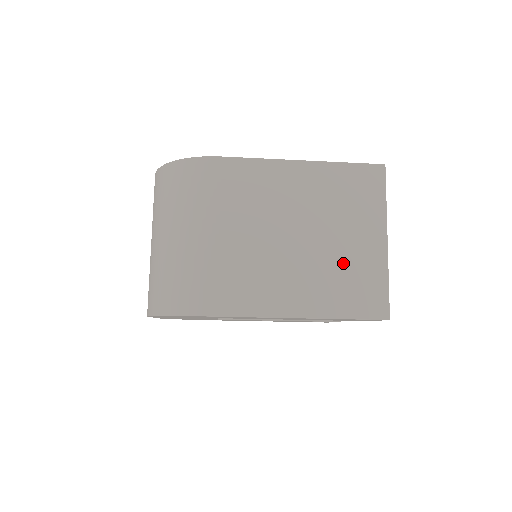
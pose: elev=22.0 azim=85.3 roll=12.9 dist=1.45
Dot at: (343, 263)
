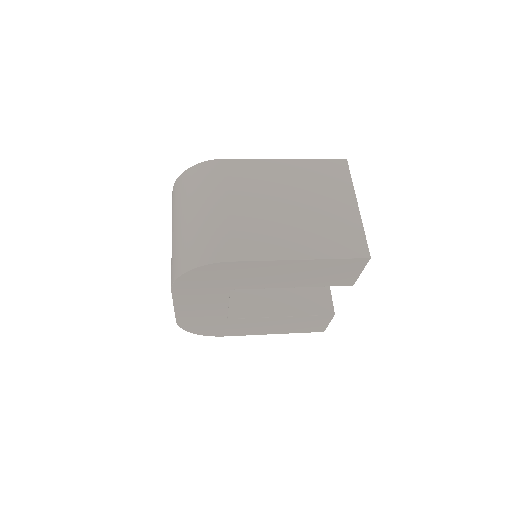
Dot at: (327, 221)
